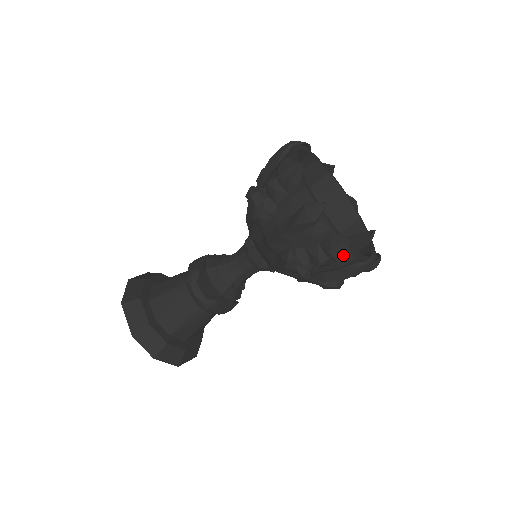
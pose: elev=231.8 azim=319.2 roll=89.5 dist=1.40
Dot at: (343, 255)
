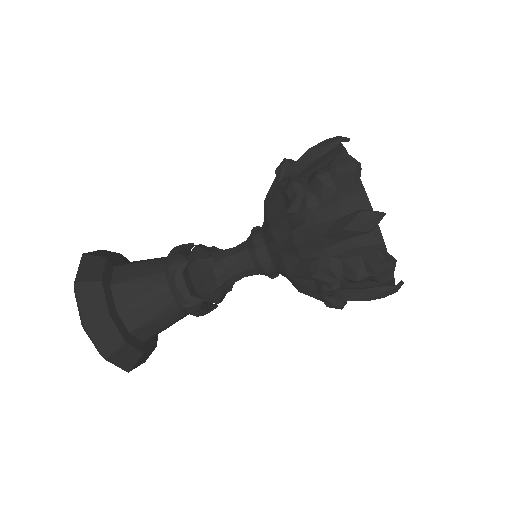
Dot at: (385, 275)
